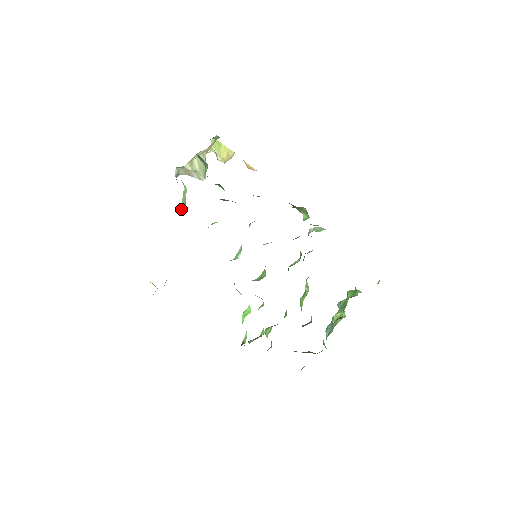
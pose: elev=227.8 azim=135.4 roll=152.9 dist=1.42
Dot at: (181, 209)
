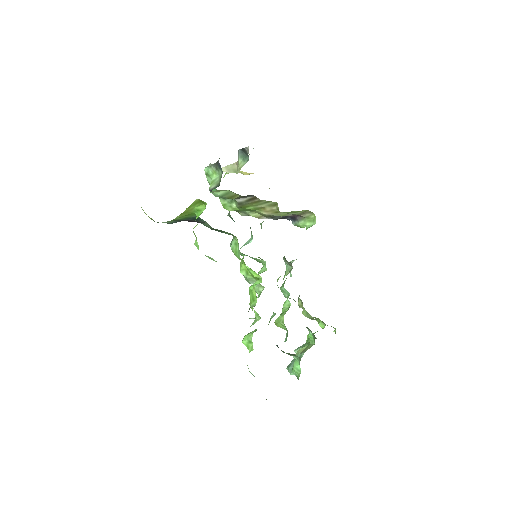
Dot at: (210, 189)
